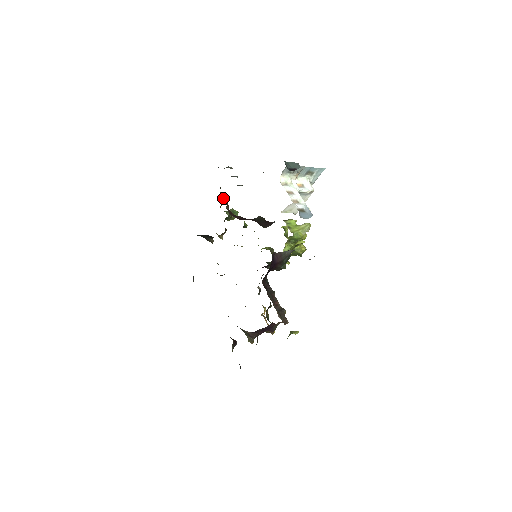
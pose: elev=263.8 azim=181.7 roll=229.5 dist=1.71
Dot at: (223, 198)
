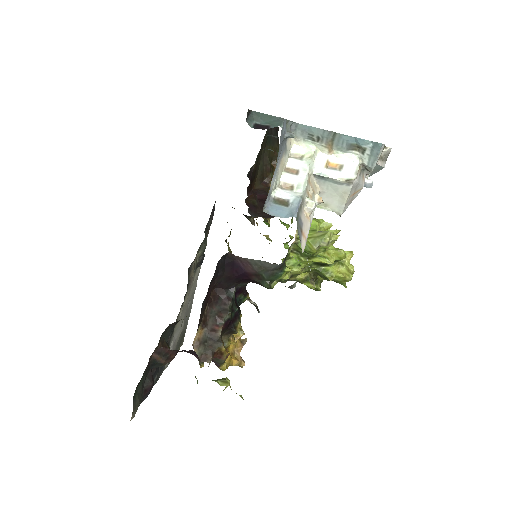
Dot at: (274, 167)
